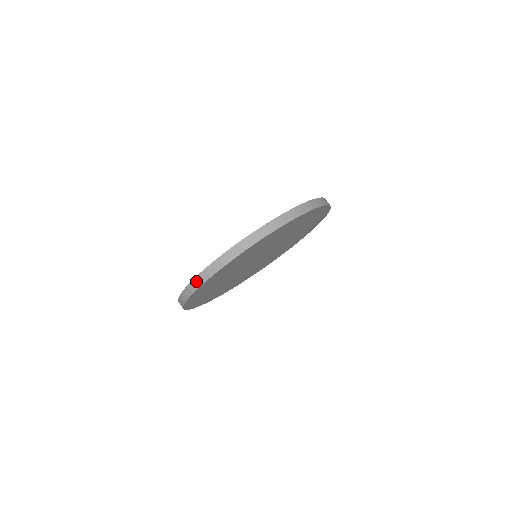
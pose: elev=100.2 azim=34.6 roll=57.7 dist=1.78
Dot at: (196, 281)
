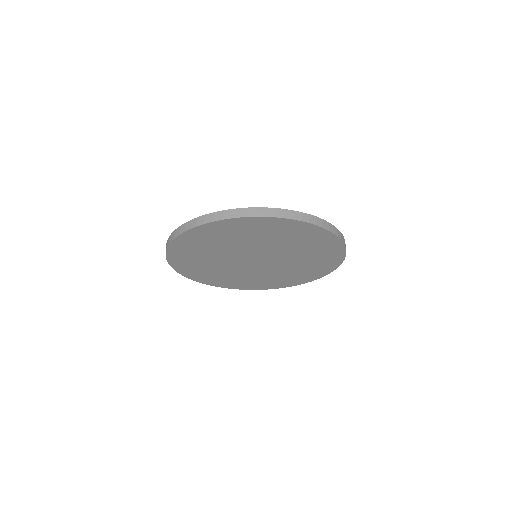
Dot at: (247, 210)
